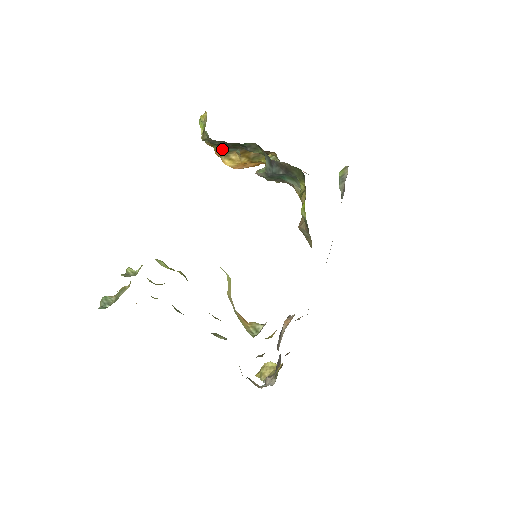
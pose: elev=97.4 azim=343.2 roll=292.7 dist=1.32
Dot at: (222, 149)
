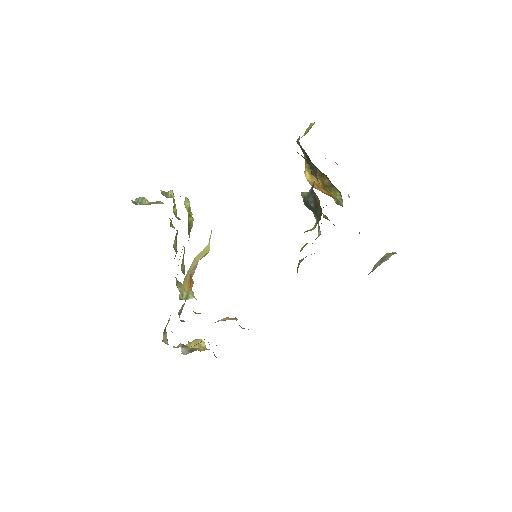
Dot at: occluded
